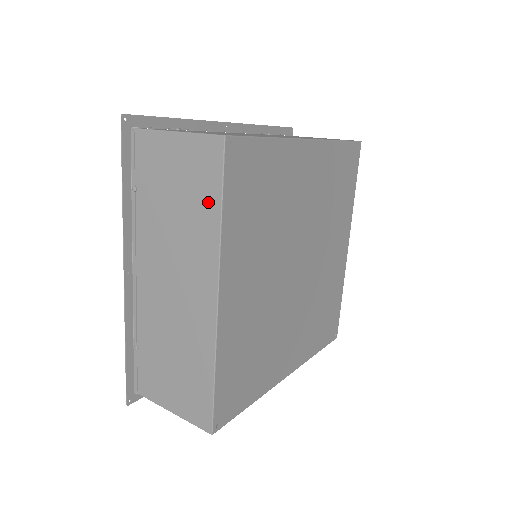
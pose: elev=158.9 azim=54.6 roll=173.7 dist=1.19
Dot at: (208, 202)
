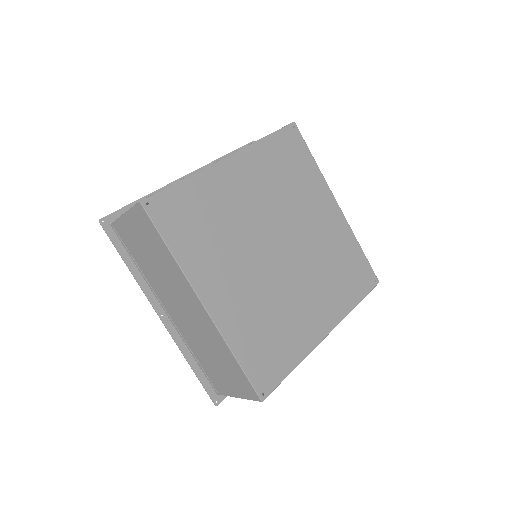
Dot at: occluded
